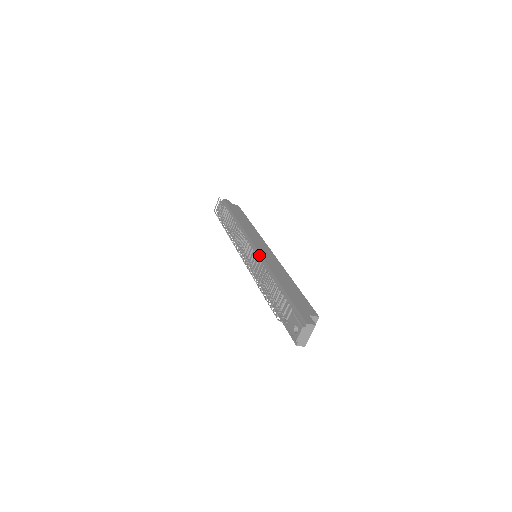
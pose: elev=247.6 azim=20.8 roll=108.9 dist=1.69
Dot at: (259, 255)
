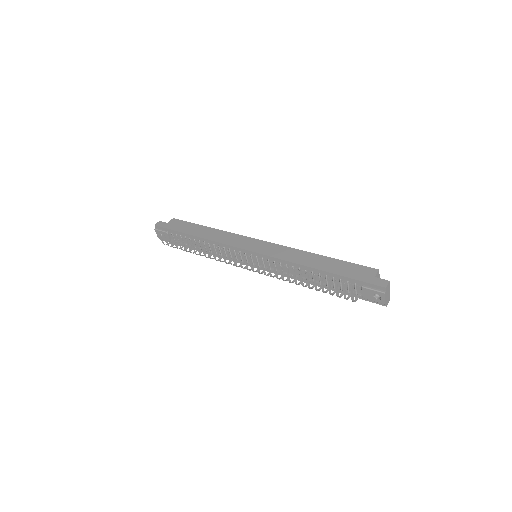
Dot at: (266, 257)
